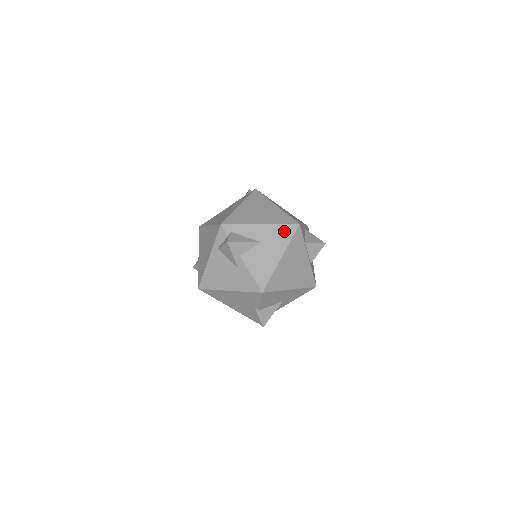
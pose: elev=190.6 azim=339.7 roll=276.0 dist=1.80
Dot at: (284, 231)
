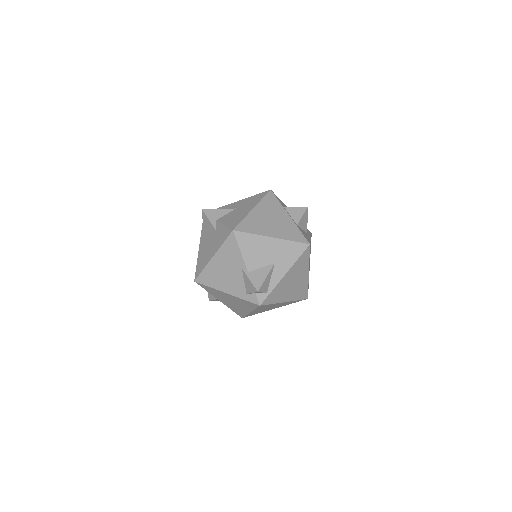
Dot at: (257, 197)
